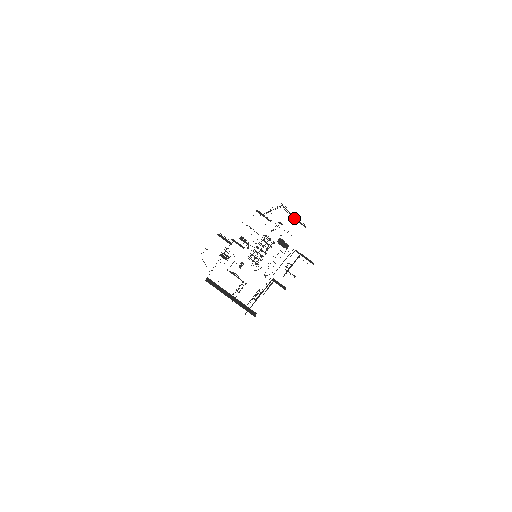
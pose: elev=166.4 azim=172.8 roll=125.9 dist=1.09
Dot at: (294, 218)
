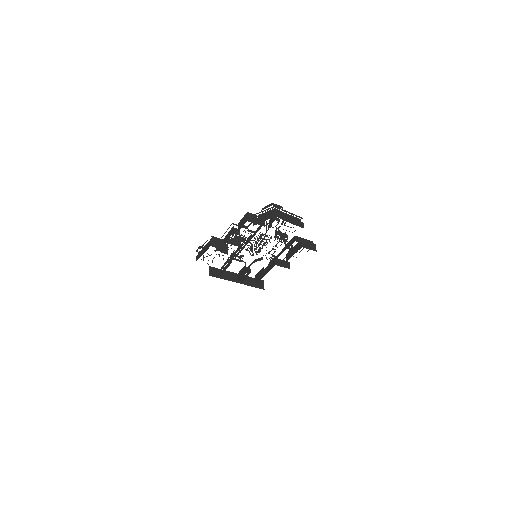
Dot at: (290, 217)
